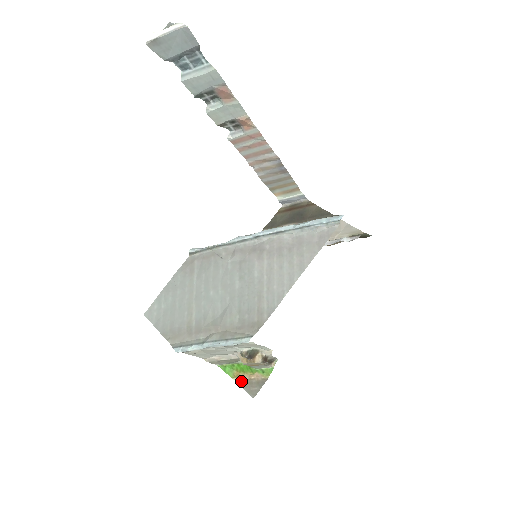
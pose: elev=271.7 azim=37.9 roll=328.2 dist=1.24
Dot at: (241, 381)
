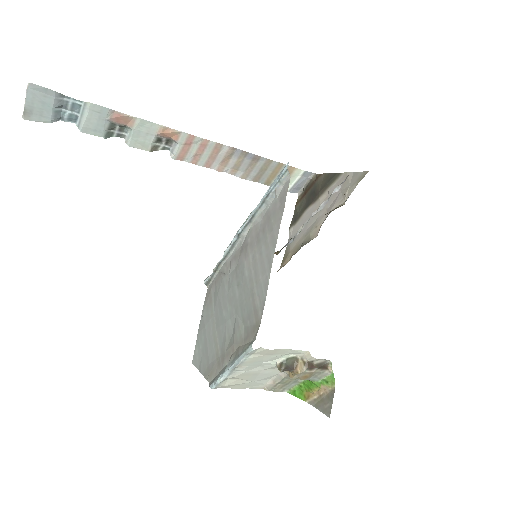
Dot at: (313, 401)
